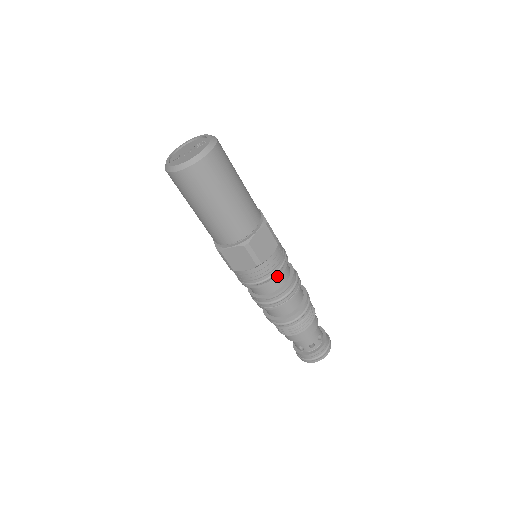
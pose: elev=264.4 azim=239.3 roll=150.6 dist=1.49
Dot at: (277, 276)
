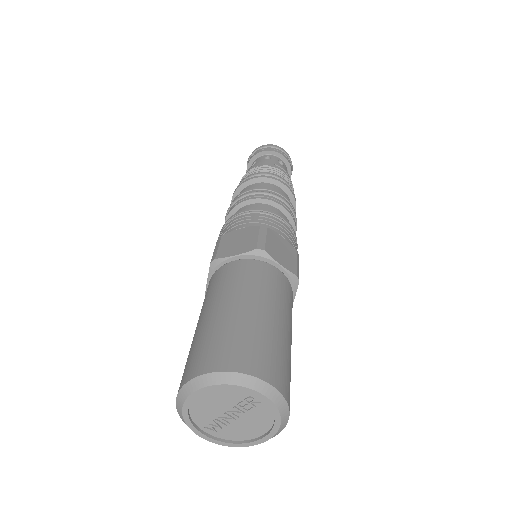
Dot at: occluded
